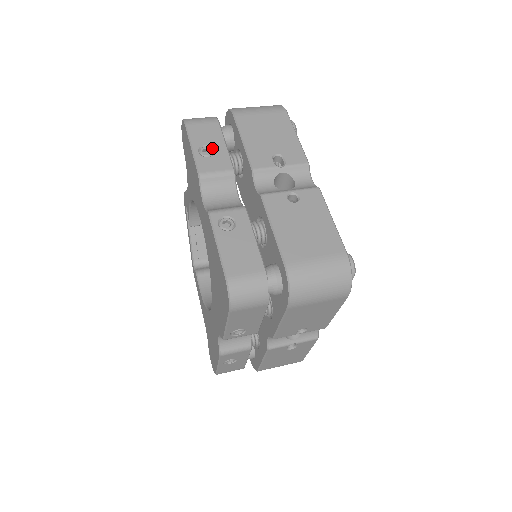
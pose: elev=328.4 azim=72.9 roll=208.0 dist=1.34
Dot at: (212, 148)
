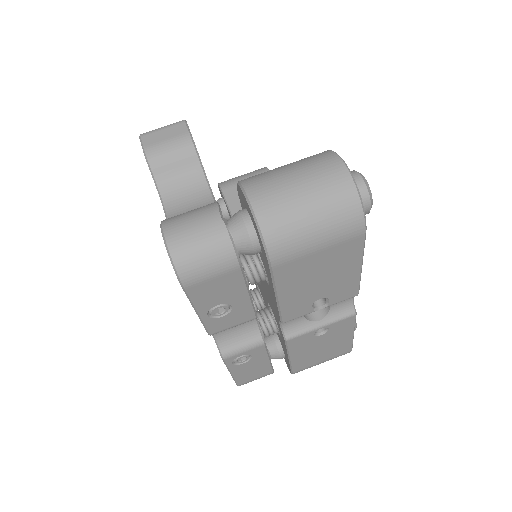
Dot at: (228, 304)
